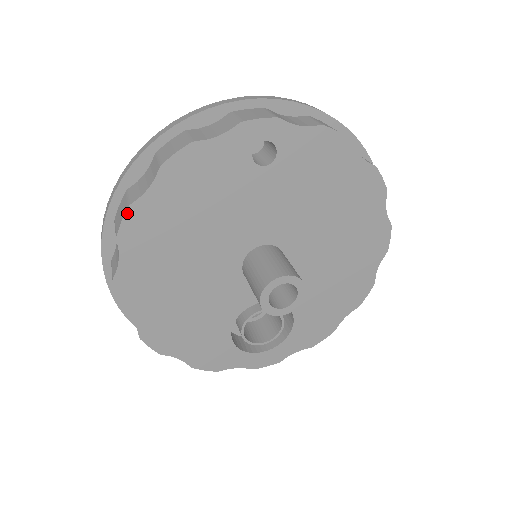
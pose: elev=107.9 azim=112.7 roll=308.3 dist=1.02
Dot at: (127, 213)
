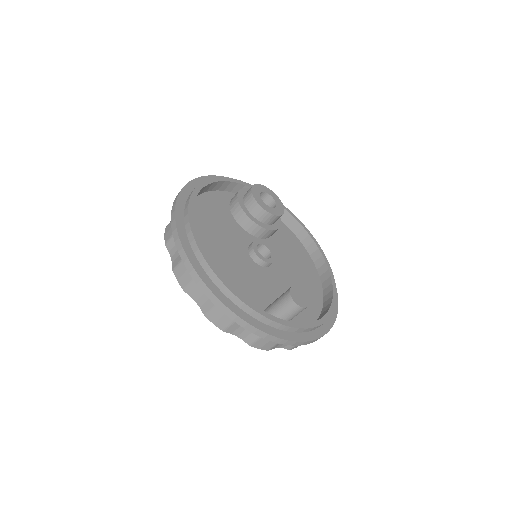
Dot at: (181, 286)
